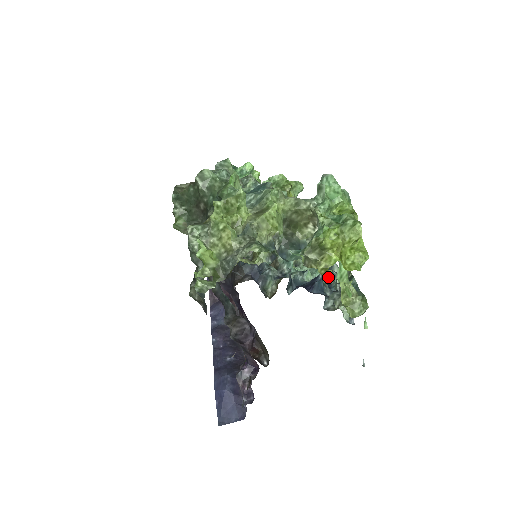
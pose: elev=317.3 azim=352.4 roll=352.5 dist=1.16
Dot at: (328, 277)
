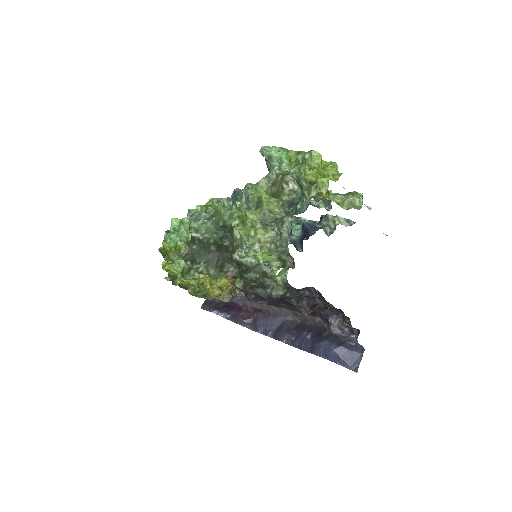
Dot at: occluded
